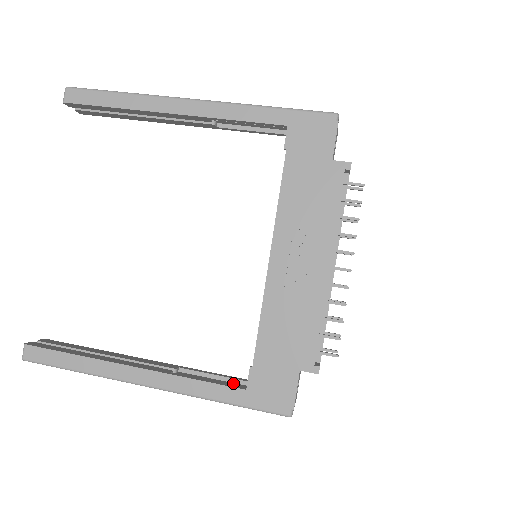
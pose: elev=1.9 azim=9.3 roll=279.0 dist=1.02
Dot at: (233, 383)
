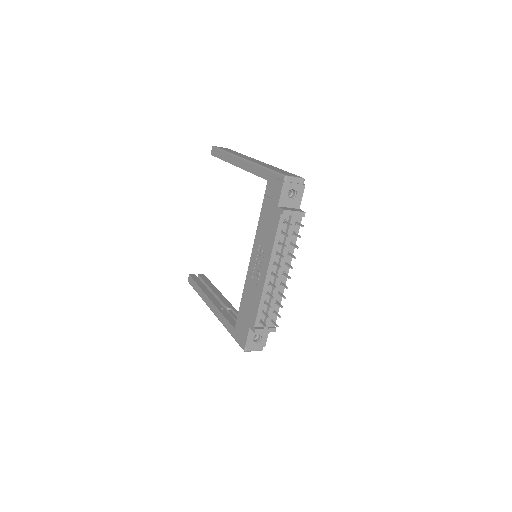
Dot at: occluded
